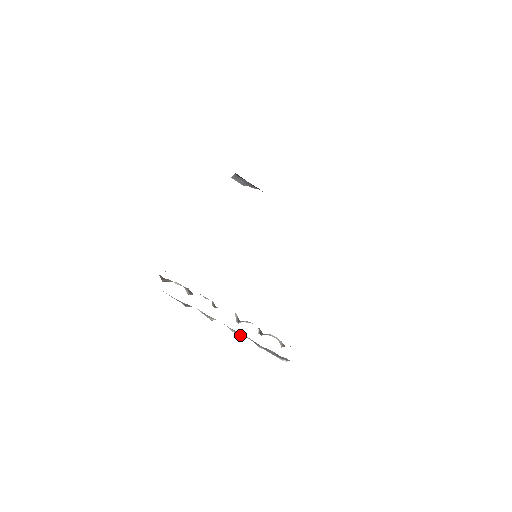
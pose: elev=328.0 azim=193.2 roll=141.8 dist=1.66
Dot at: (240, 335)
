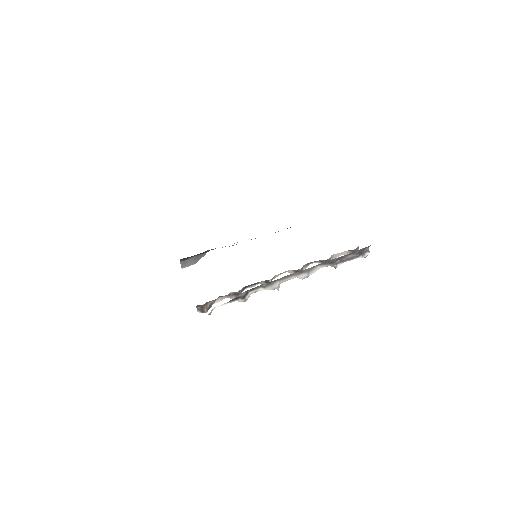
Dot at: (312, 273)
